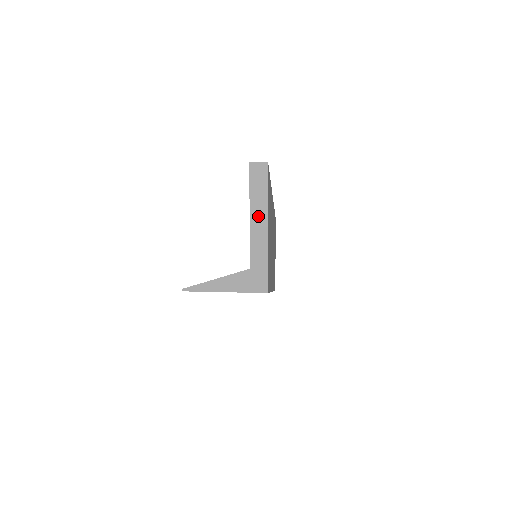
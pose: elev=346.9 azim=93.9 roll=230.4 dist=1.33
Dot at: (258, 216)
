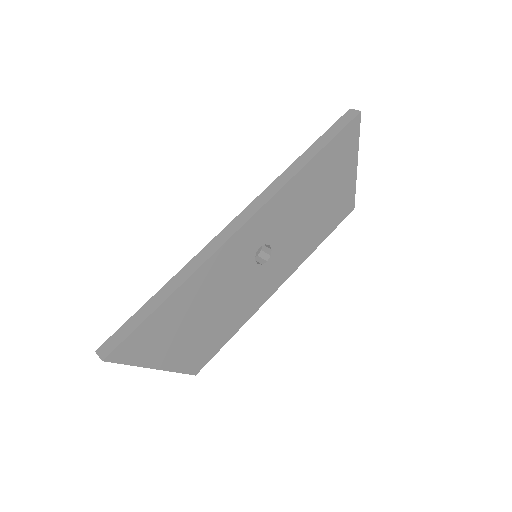
Dot at: occluded
